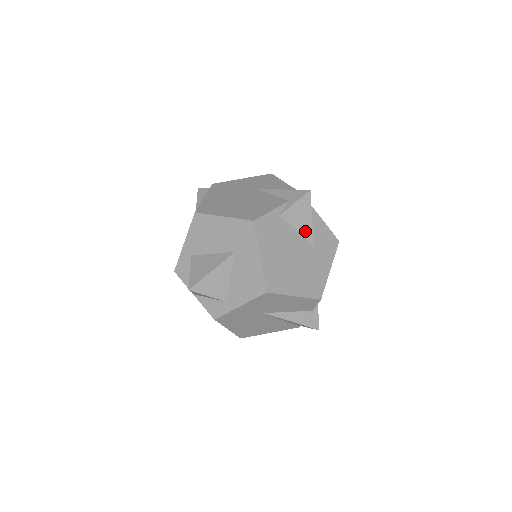
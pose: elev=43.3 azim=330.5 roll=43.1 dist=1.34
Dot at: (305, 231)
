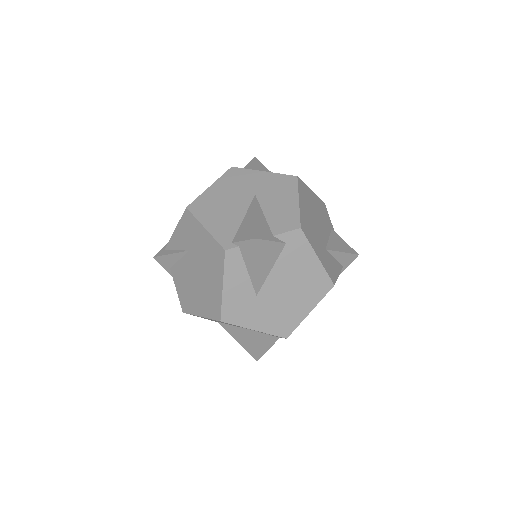
Dot at: (332, 245)
